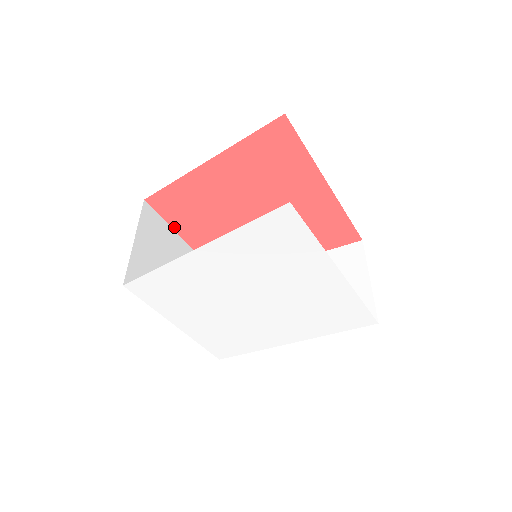
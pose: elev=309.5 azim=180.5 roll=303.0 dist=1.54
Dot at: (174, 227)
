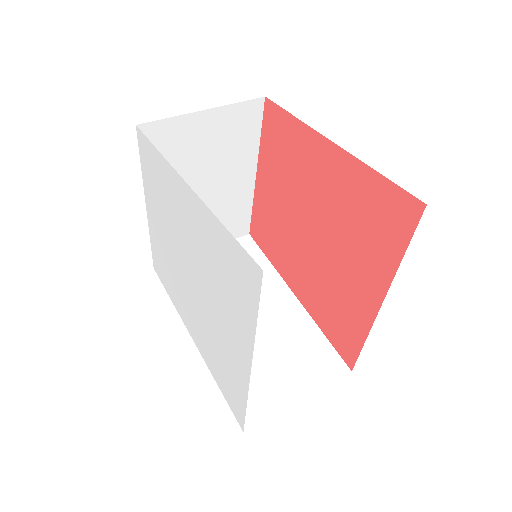
Dot at: (261, 148)
